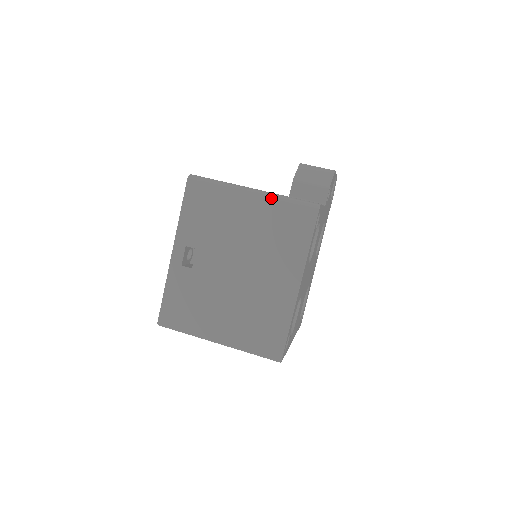
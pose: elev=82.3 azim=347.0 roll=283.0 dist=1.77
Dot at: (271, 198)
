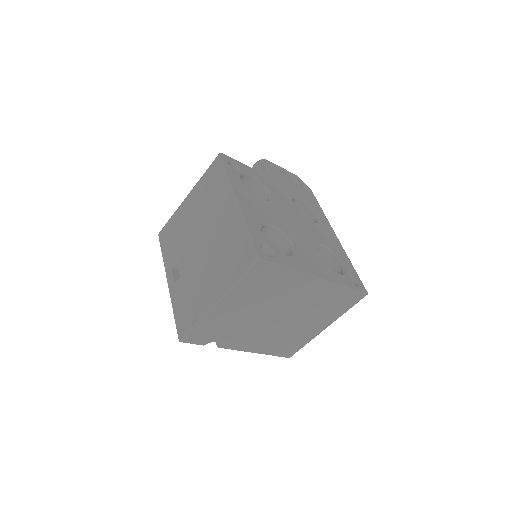
Dot at: (196, 185)
